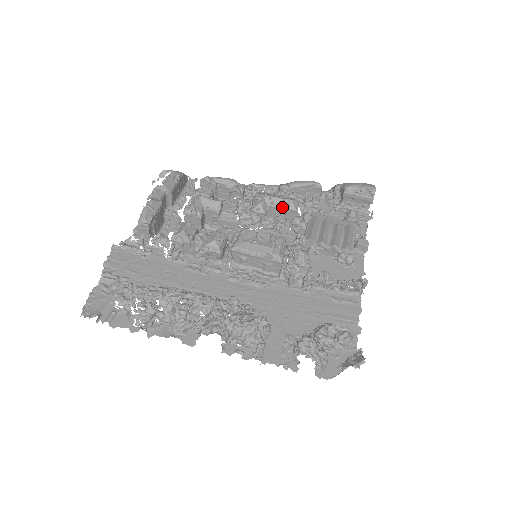
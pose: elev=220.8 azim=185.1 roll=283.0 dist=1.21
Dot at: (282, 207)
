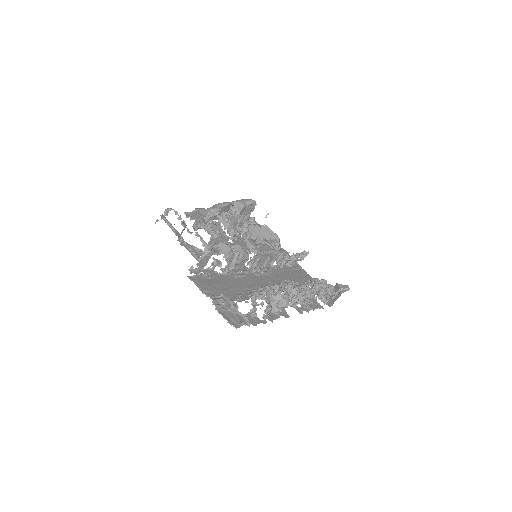
Dot at: (238, 222)
